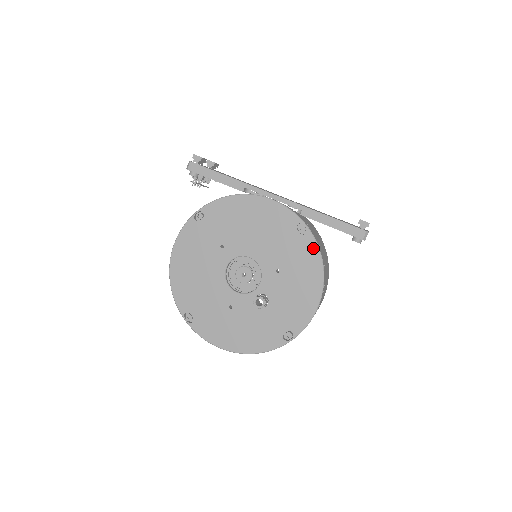
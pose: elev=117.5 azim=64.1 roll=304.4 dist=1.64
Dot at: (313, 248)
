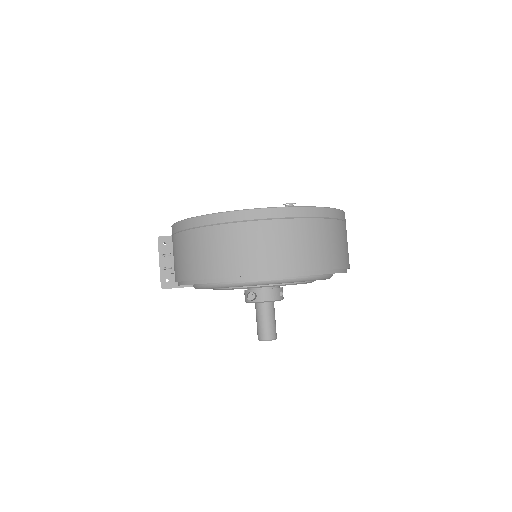
Dot at: occluded
